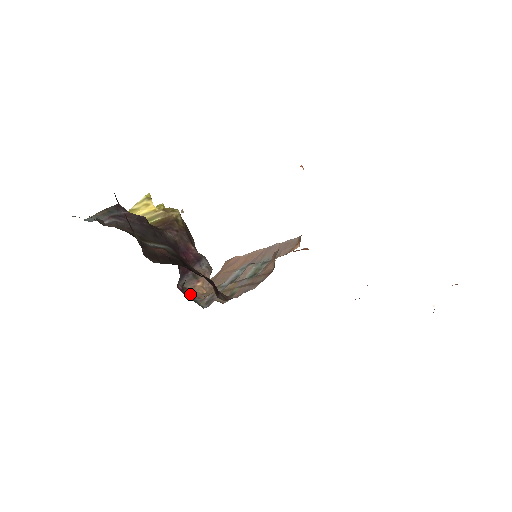
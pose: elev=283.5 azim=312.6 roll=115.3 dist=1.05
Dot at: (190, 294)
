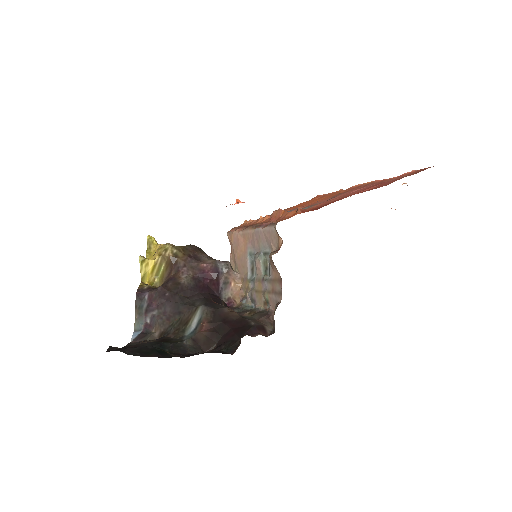
Dot at: (235, 300)
